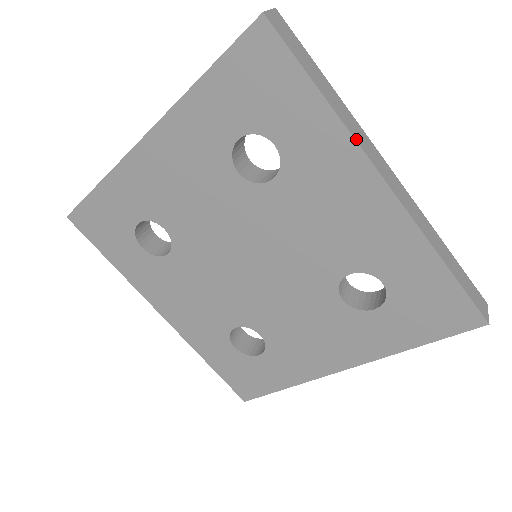
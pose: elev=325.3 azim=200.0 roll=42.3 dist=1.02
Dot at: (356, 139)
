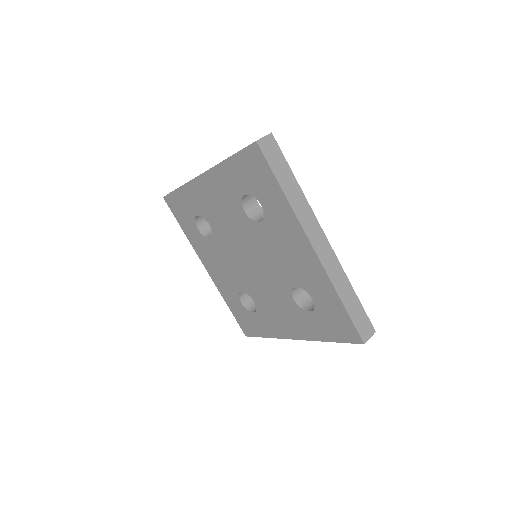
Dot at: (299, 218)
